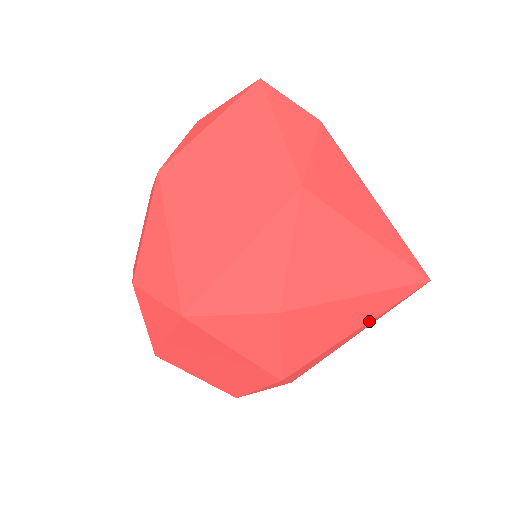
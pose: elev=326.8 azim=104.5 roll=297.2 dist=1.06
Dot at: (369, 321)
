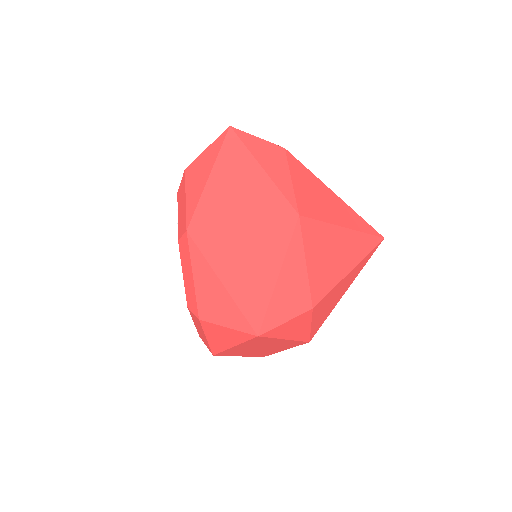
Dot at: occluded
